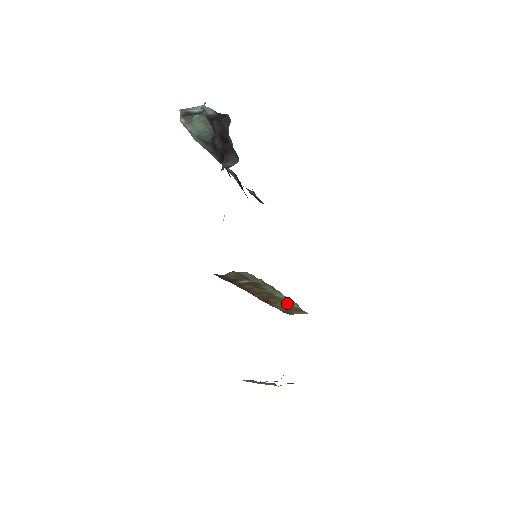
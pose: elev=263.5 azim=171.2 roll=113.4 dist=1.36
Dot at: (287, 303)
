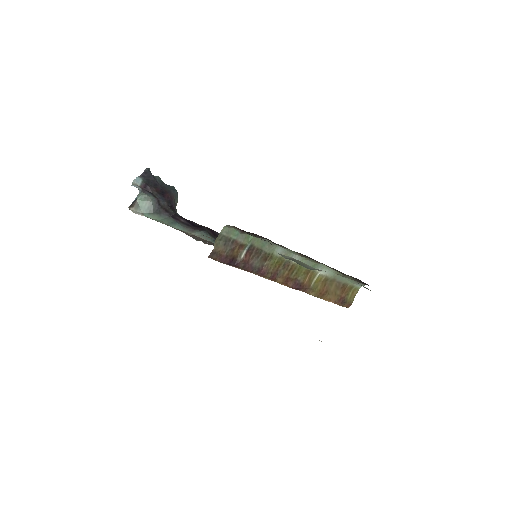
Dot at: (318, 275)
